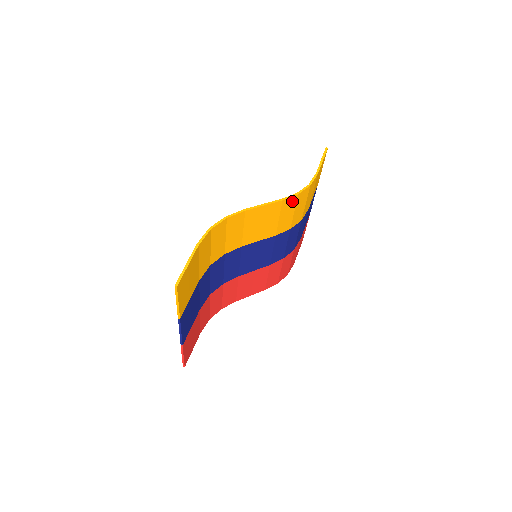
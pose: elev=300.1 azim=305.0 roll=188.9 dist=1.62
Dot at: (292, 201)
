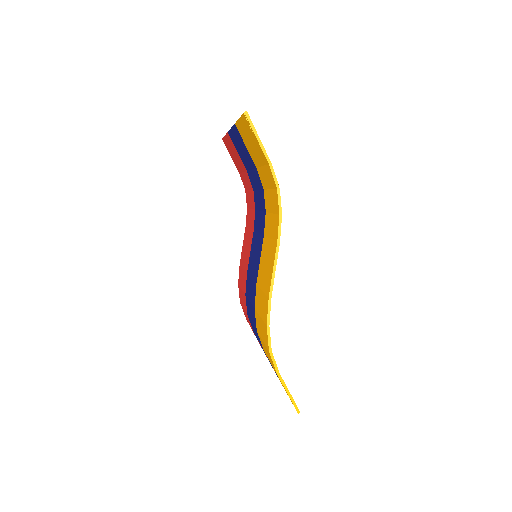
Dot at: occluded
